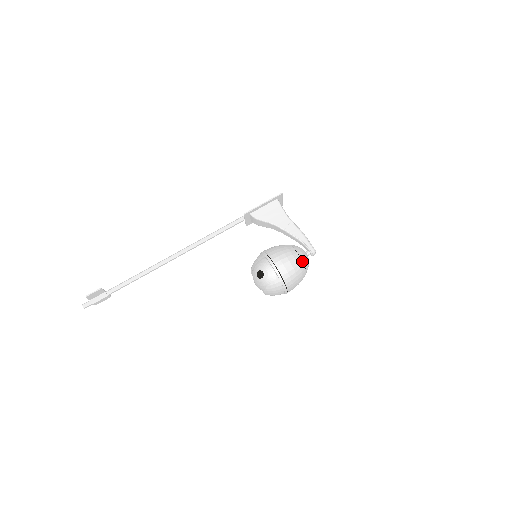
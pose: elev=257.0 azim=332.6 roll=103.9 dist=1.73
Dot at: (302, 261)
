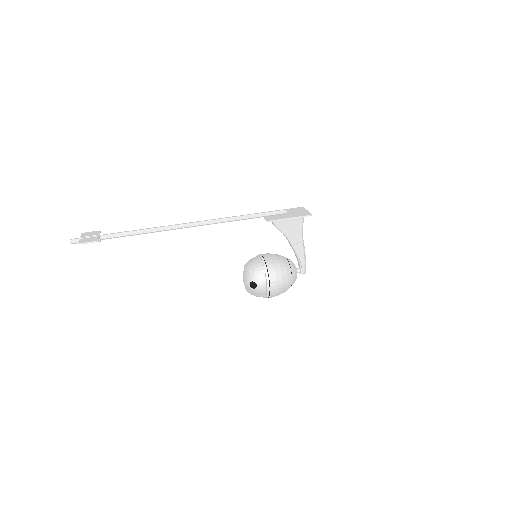
Dot at: (291, 285)
